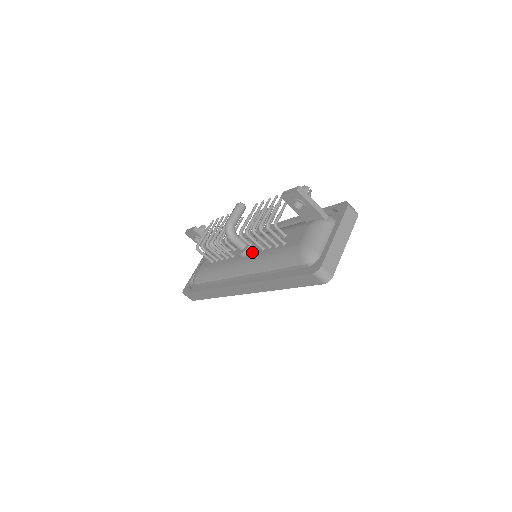
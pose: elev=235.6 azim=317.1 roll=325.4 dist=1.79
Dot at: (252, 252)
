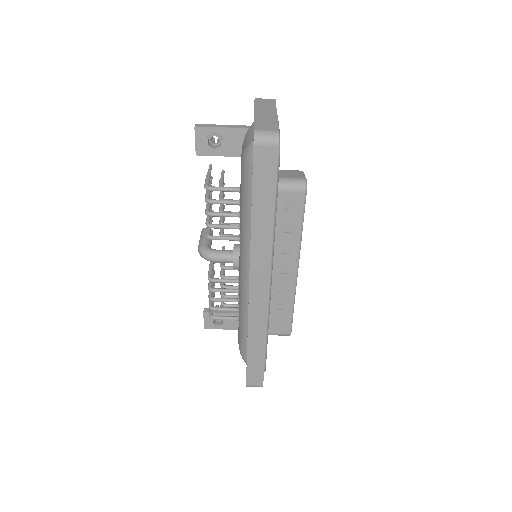
Dot at: occluded
